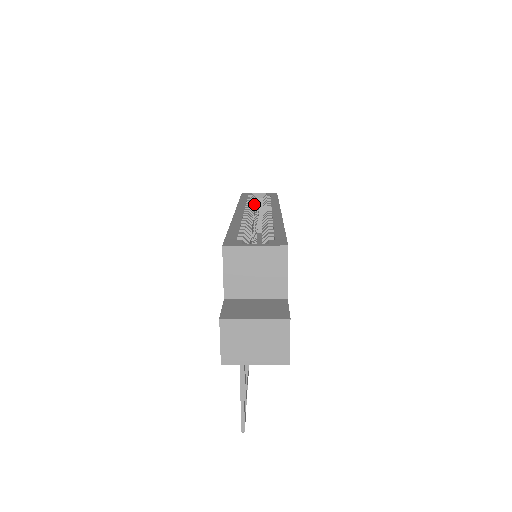
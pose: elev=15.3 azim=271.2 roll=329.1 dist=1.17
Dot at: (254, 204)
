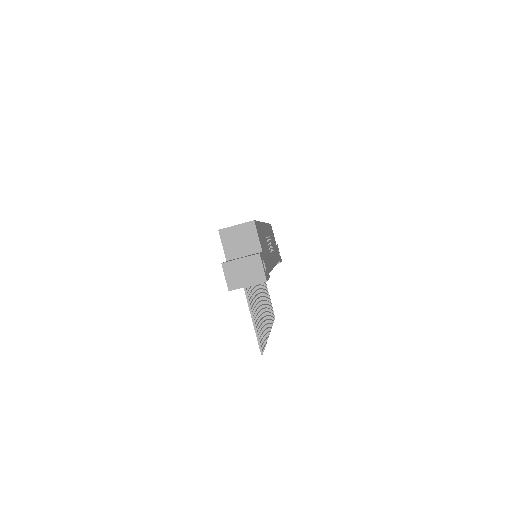
Dot at: occluded
